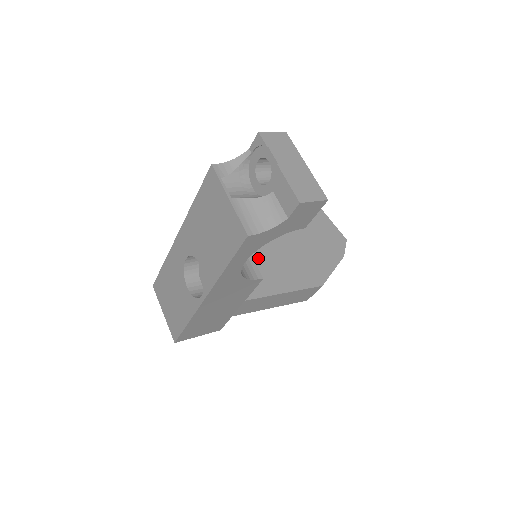
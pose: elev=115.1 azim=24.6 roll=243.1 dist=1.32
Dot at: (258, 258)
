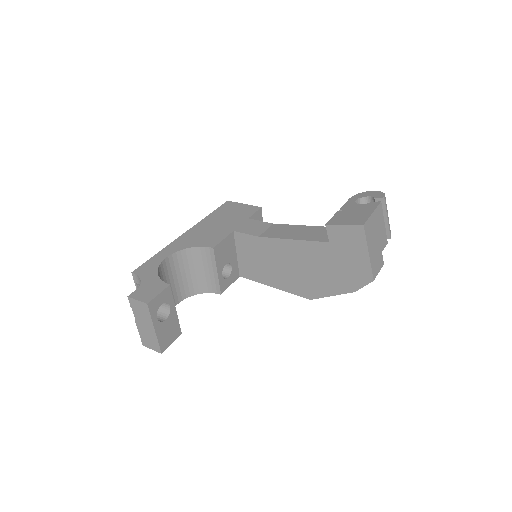
Dot at: (262, 255)
